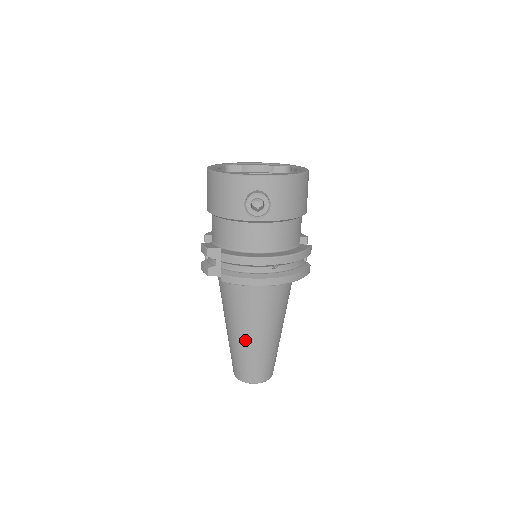
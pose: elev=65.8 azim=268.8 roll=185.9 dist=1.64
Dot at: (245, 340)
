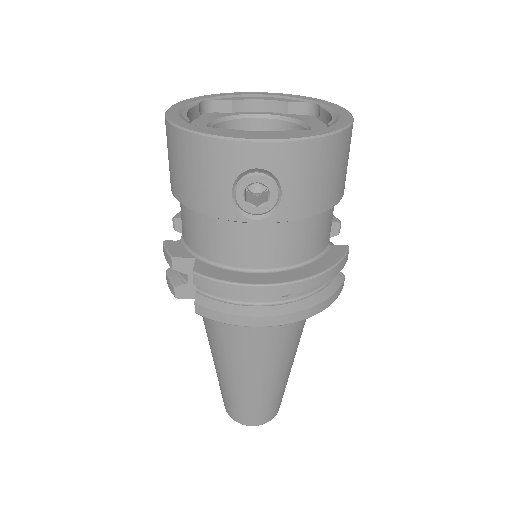
Dot at: (238, 380)
